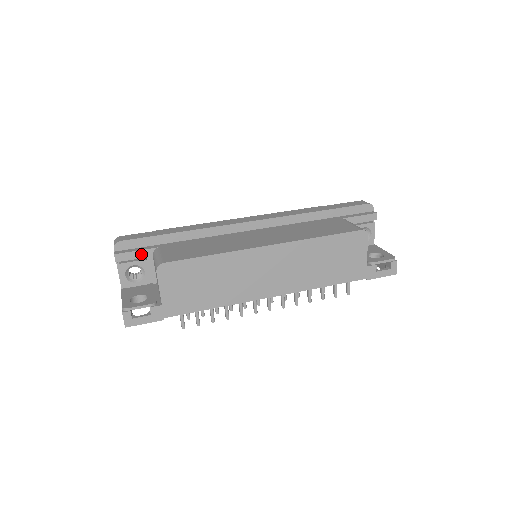
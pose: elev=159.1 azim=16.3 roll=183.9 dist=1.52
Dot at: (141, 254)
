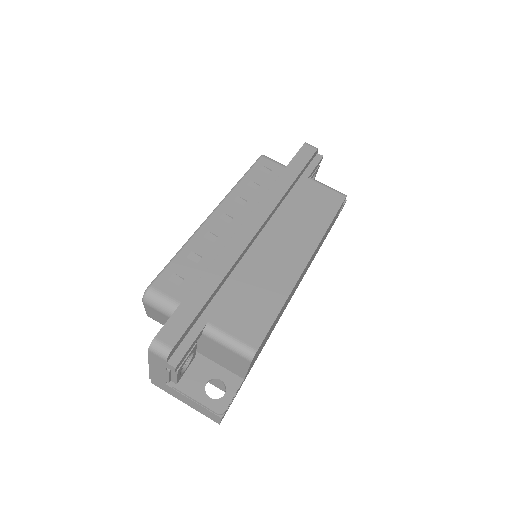
Dot at: (194, 343)
